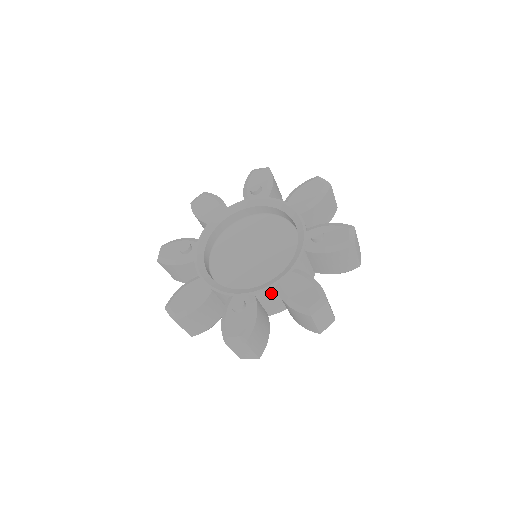
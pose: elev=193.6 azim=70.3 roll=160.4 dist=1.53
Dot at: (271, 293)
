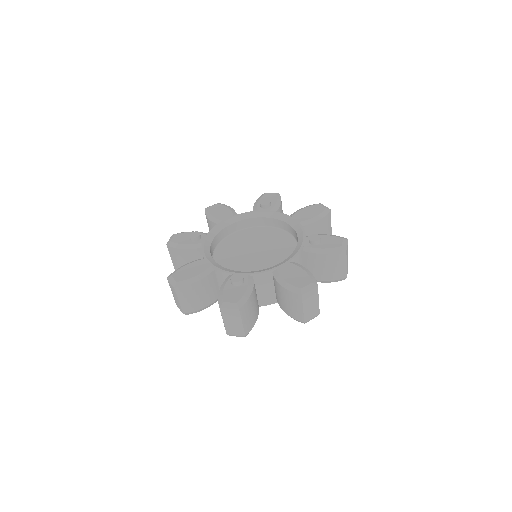
Dot at: (267, 278)
